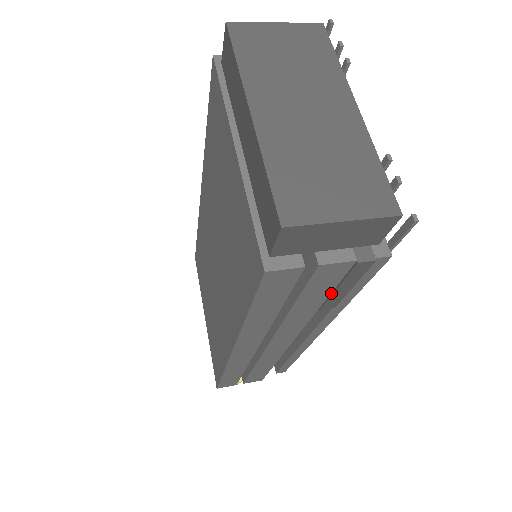
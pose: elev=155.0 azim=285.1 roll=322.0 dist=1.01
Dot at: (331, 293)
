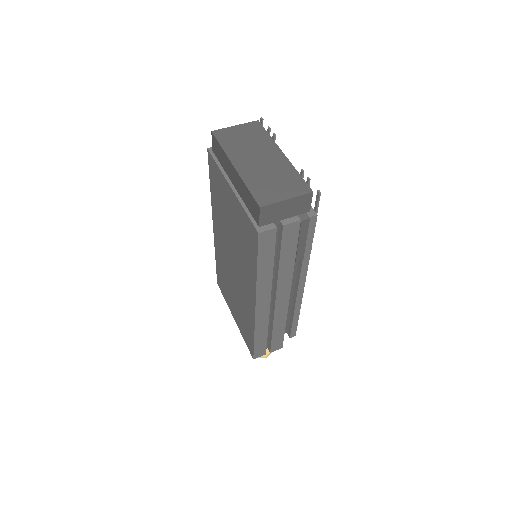
Dot at: (297, 247)
